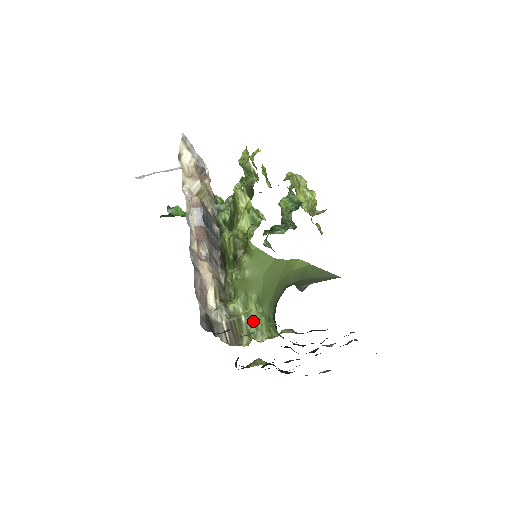
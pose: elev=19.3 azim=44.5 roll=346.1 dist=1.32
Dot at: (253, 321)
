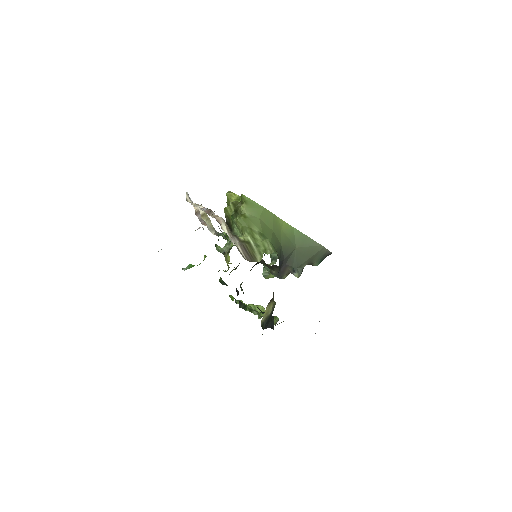
Dot at: (261, 244)
